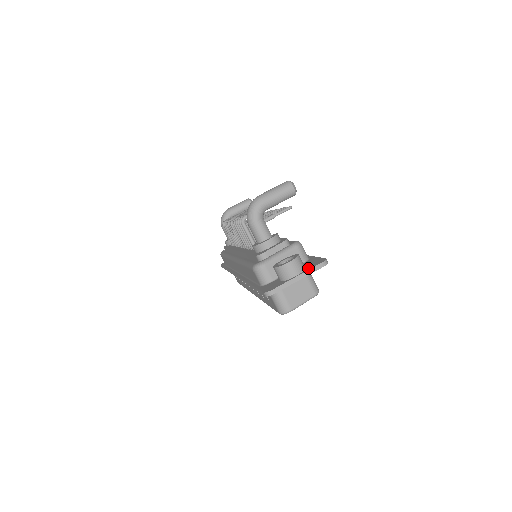
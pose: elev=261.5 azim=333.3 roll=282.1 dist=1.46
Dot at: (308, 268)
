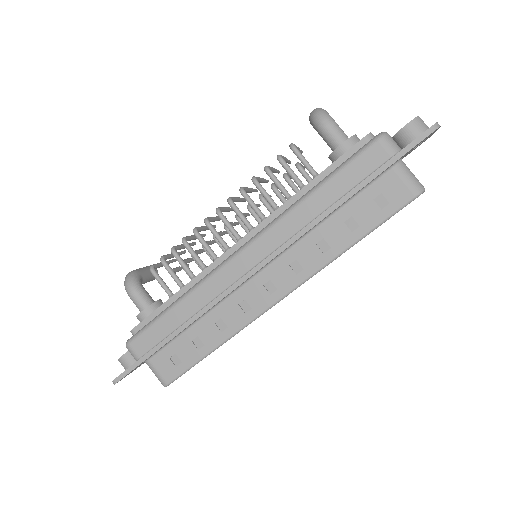
Dot at: occluded
